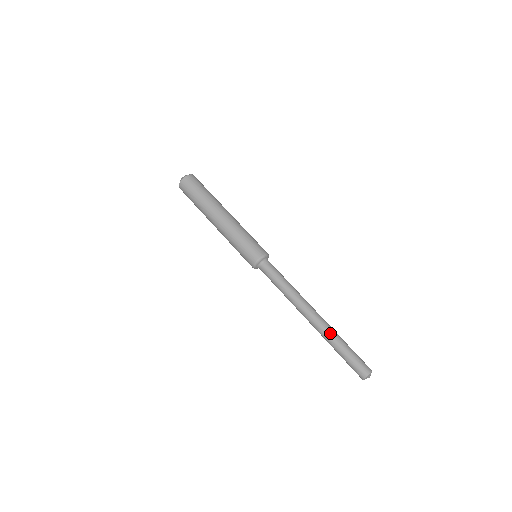
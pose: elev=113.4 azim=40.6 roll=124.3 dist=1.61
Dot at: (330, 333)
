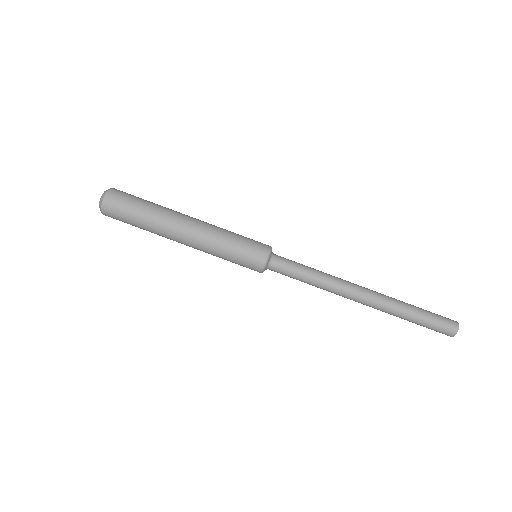
Dot at: (390, 313)
